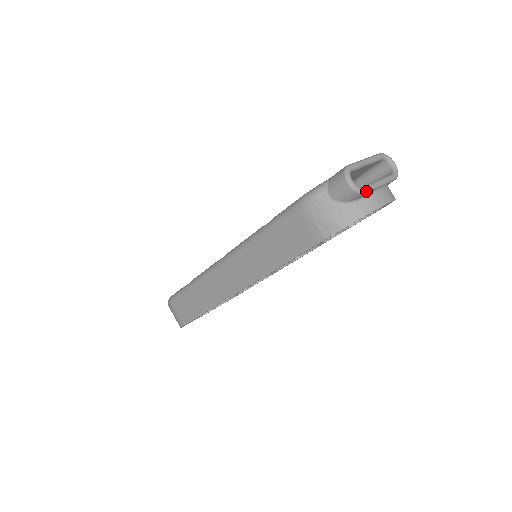
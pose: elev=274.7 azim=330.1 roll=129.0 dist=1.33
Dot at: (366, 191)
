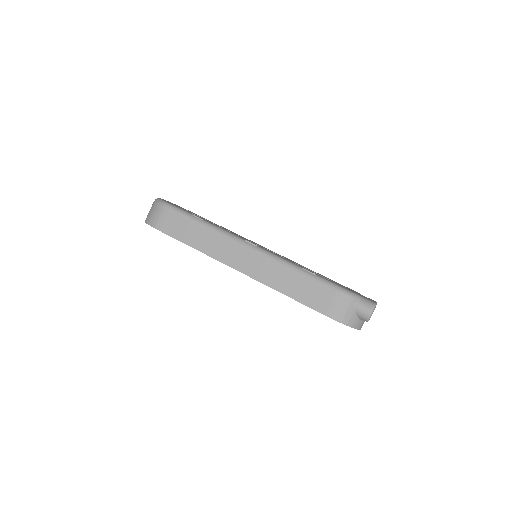
Dot at: occluded
